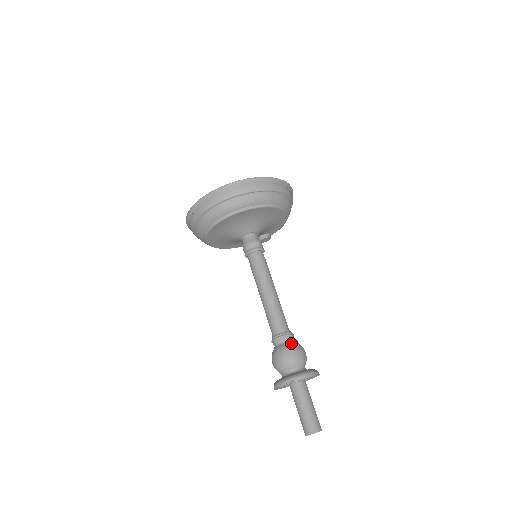
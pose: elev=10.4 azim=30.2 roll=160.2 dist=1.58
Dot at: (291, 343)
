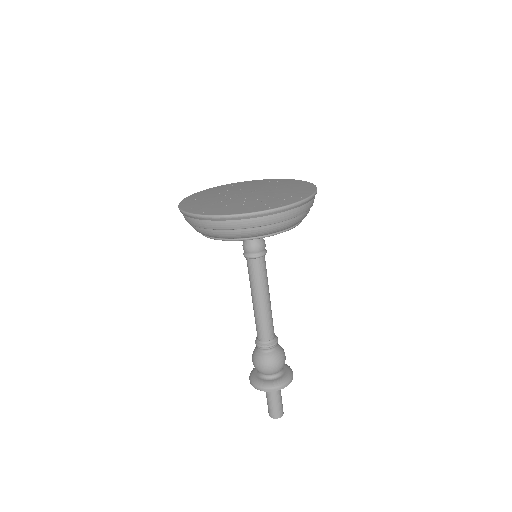
Dot at: (269, 355)
